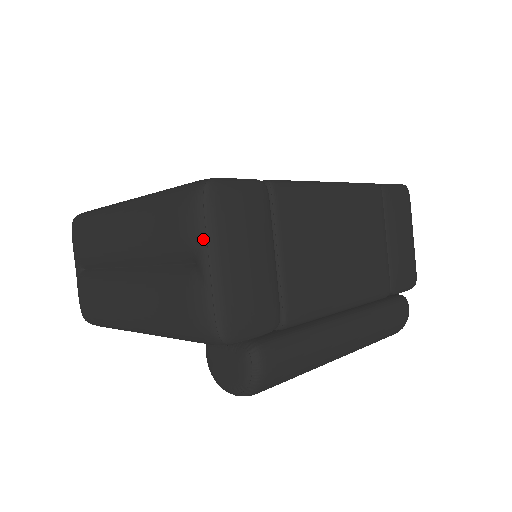
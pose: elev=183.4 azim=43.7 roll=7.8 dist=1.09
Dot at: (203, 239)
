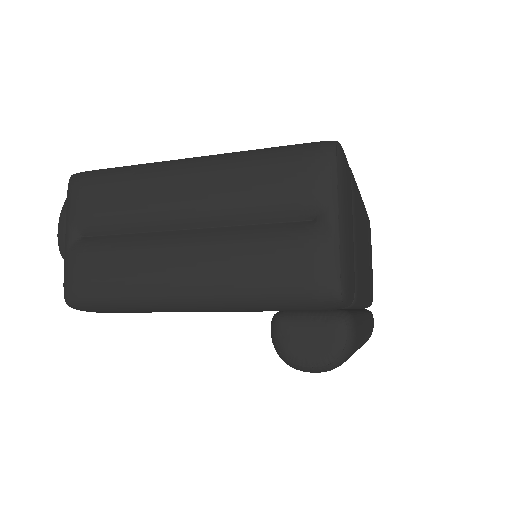
Dot at: (334, 193)
